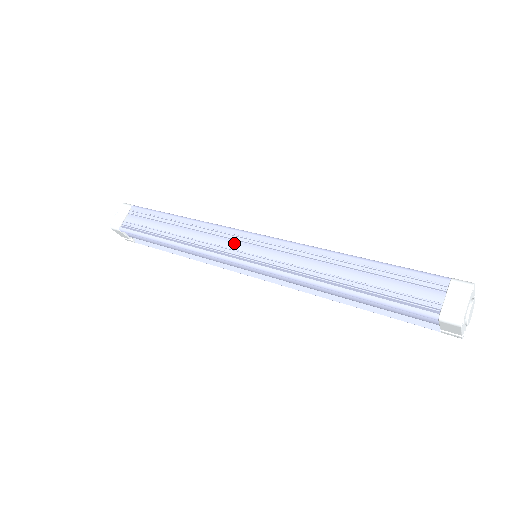
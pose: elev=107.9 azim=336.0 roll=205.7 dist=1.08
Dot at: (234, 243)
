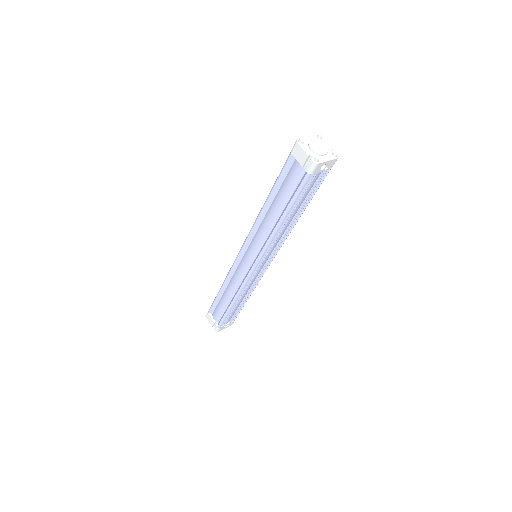
Dot at: occluded
